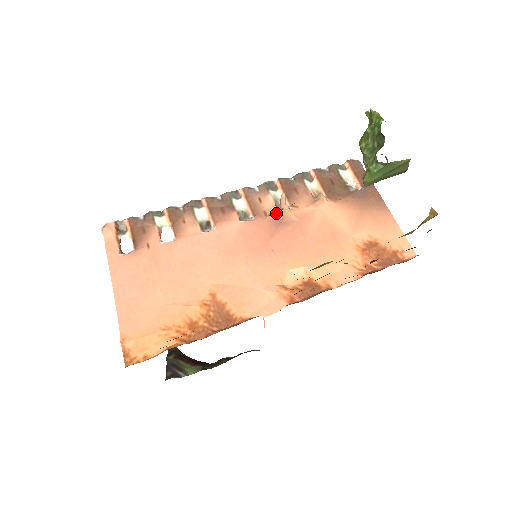
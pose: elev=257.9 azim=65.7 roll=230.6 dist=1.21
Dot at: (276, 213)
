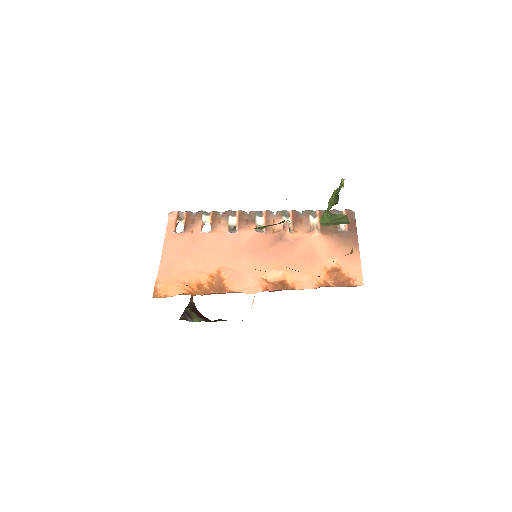
Dot at: (280, 232)
